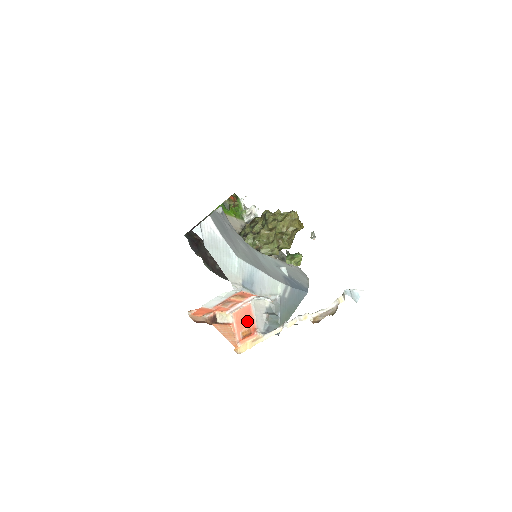
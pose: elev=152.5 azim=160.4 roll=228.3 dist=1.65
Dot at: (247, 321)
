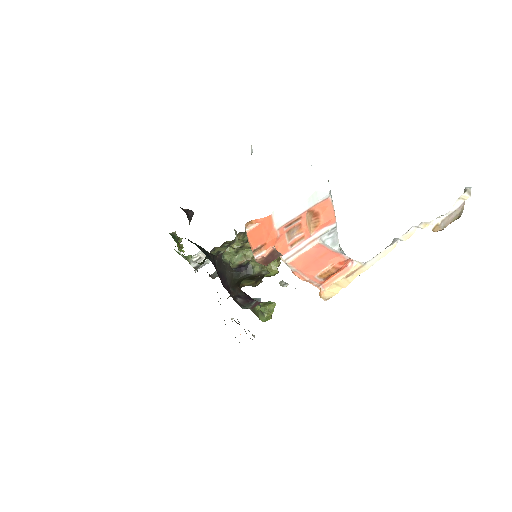
Dot at: (324, 259)
